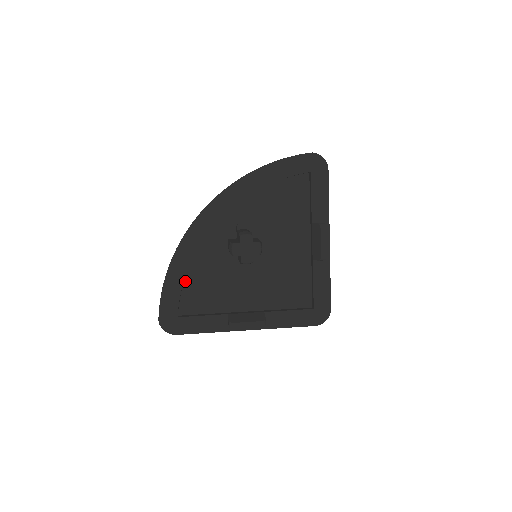
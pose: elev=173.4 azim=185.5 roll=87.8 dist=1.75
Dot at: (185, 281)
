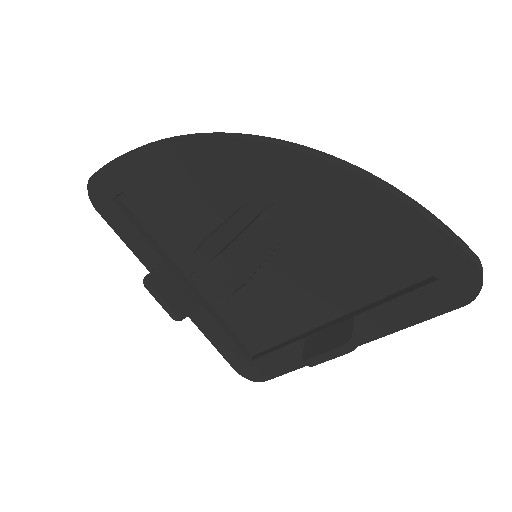
Dot at: (156, 178)
